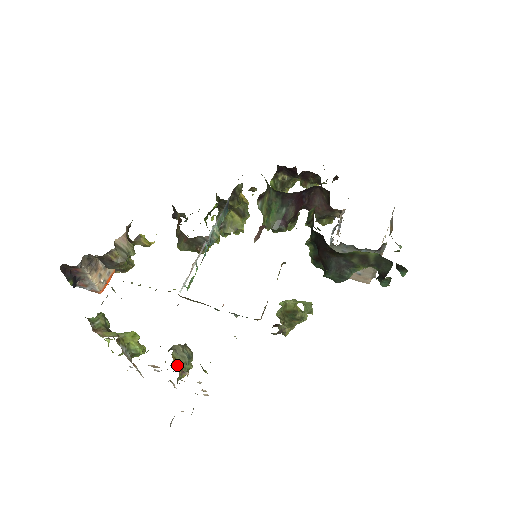
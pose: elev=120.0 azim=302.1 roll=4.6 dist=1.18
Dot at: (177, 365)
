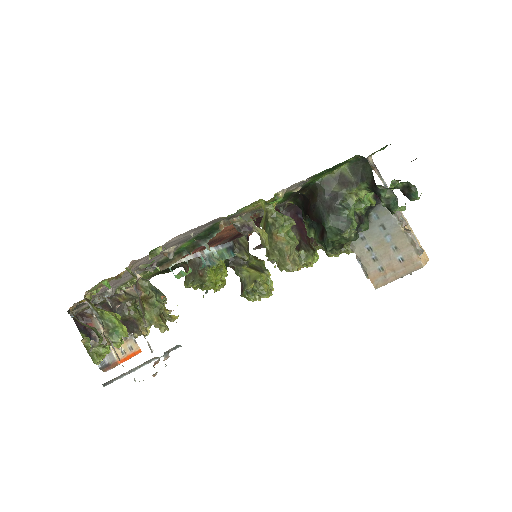
Dot at: occluded
